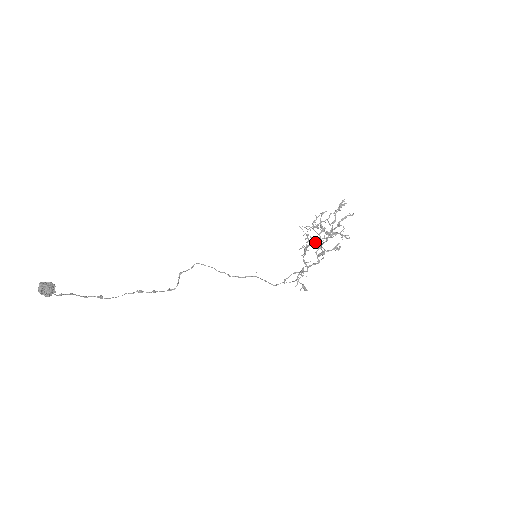
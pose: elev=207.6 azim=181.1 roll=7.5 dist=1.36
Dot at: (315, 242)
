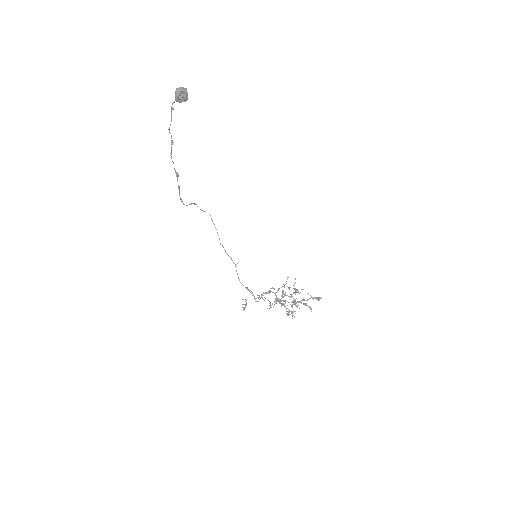
Dot at: occluded
